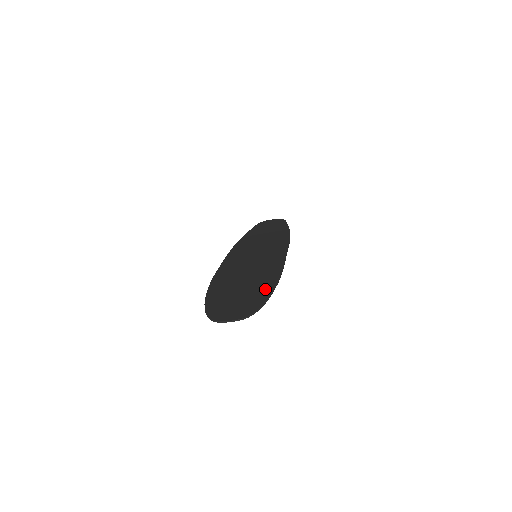
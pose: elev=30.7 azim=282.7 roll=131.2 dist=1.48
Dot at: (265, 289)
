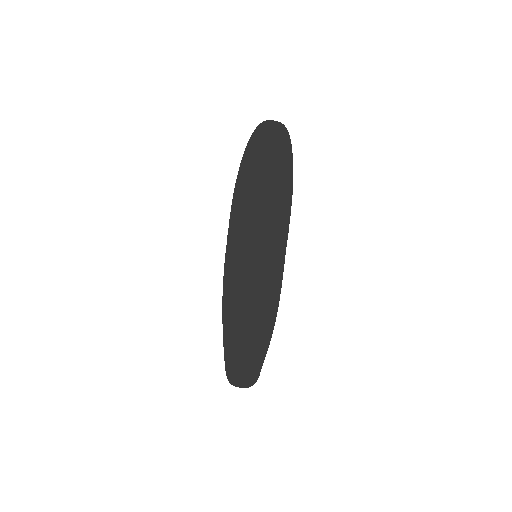
Dot at: (286, 172)
